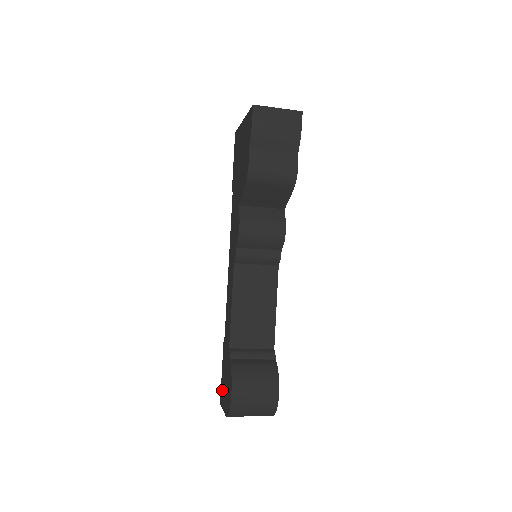
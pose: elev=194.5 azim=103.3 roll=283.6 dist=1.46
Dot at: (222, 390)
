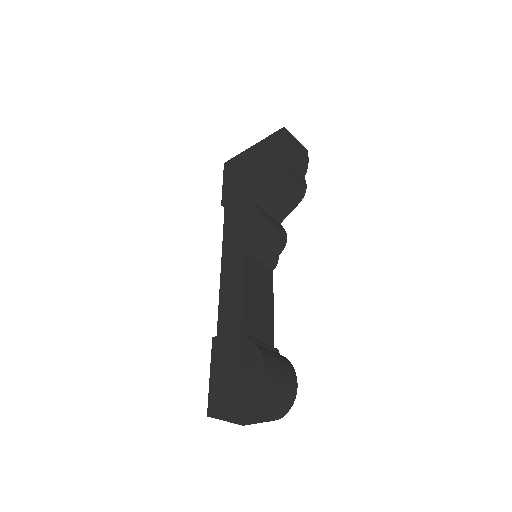
Dot at: (217, 393)
